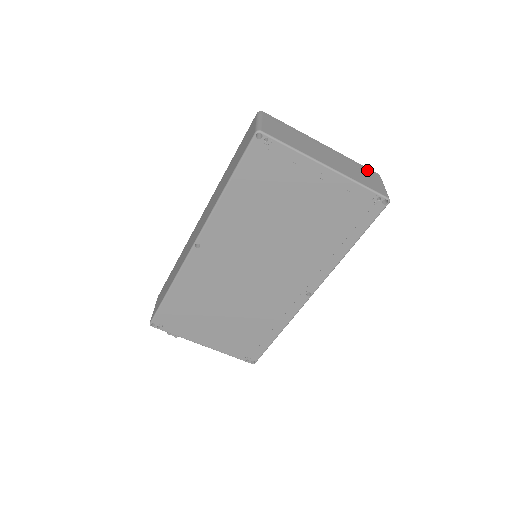
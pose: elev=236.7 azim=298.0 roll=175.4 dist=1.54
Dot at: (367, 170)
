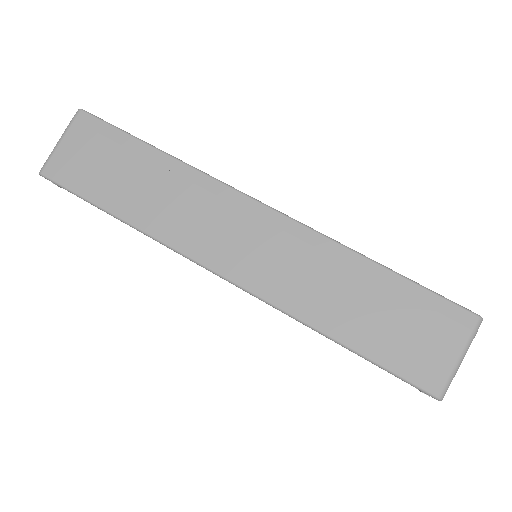
Dot at: occluded
